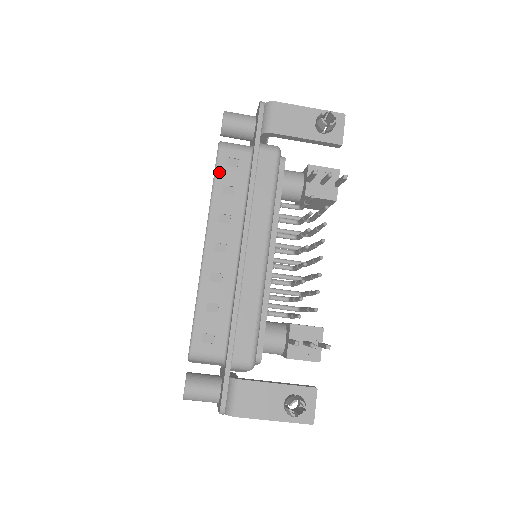
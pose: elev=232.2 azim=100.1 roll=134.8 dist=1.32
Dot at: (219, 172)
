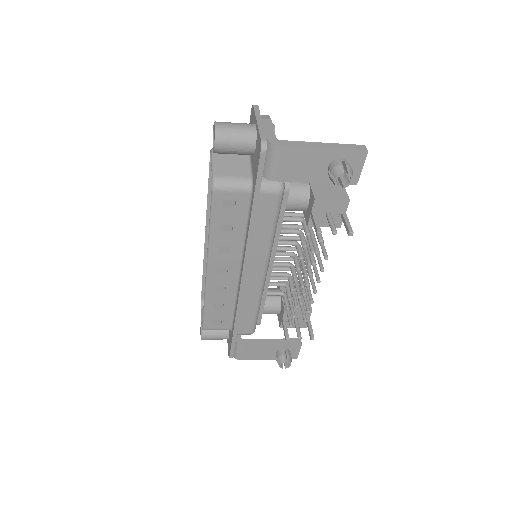
Dot at: (215, 214)
